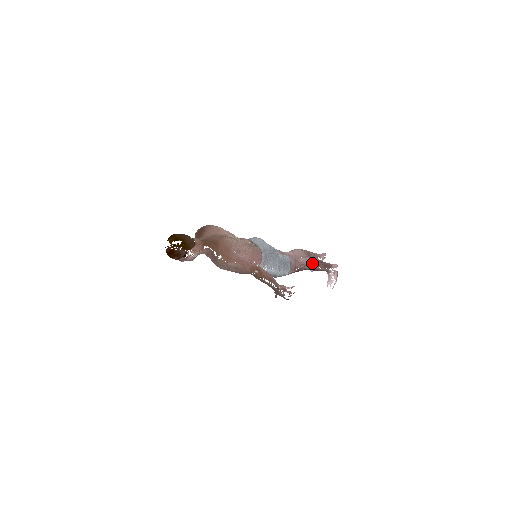
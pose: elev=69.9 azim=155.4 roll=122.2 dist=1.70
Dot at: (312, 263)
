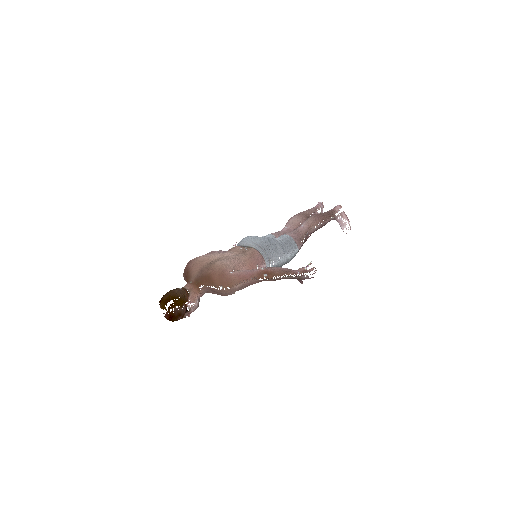
Dot at: (314, 223)
